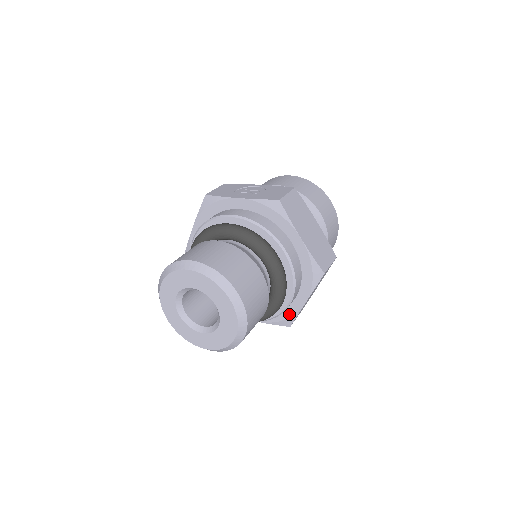
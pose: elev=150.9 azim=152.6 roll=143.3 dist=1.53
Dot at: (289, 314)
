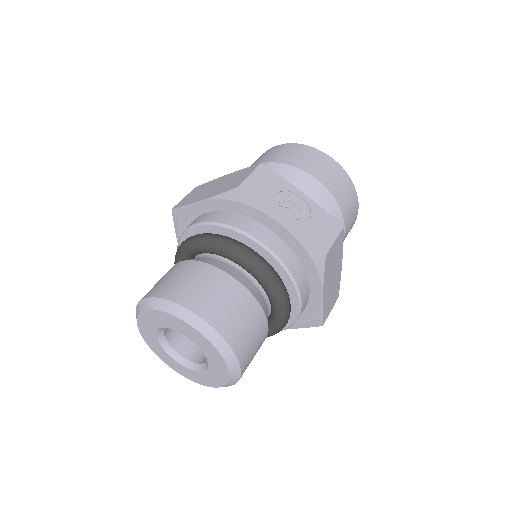
Dot at: occluded
